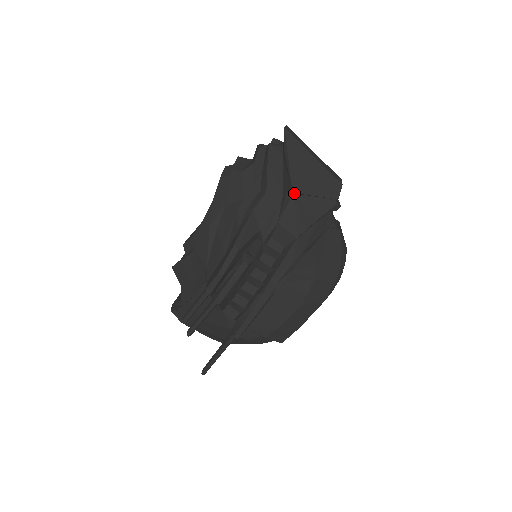
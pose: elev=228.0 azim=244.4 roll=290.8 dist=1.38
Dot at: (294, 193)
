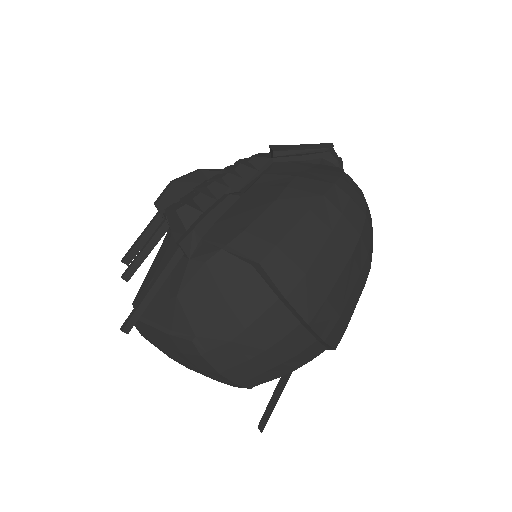
Dot at: (276, 154)
